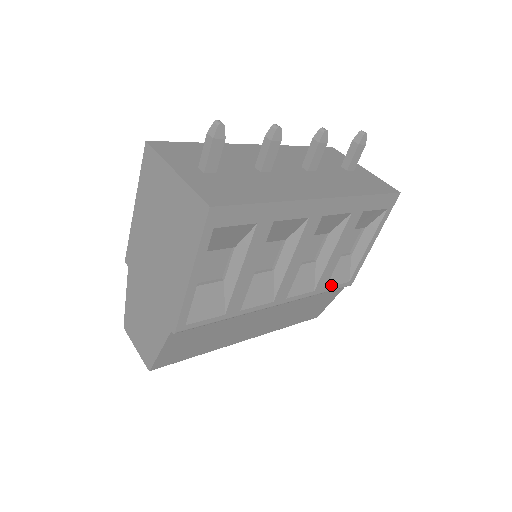
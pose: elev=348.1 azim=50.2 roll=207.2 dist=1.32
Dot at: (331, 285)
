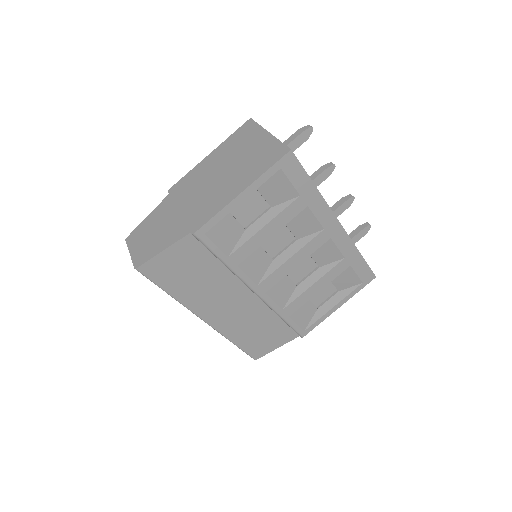
Dot at: (293, 319)
